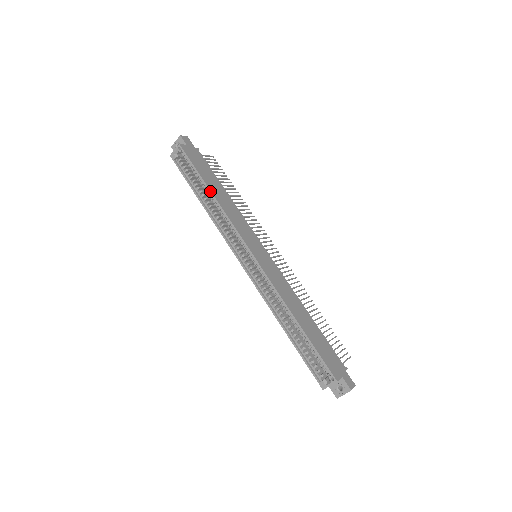
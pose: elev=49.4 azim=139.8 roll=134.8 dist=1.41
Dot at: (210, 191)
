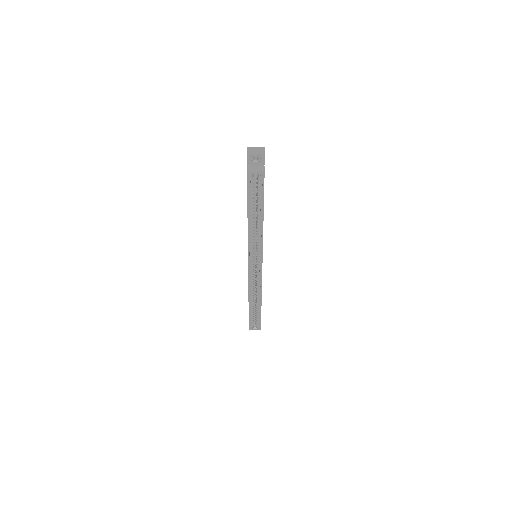
Dot at: (263, 219)
